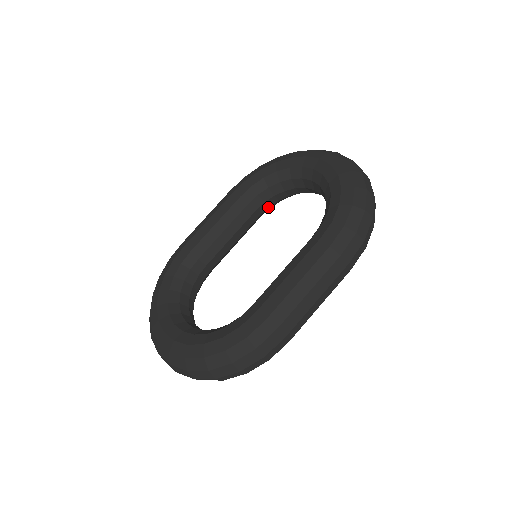
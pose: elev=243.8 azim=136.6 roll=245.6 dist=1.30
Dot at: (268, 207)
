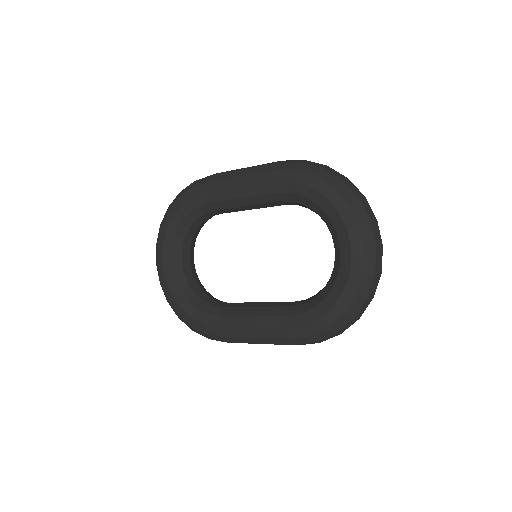
Dot at: occluded
